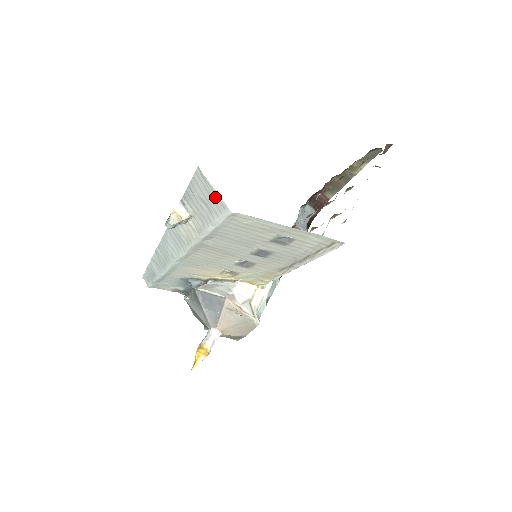
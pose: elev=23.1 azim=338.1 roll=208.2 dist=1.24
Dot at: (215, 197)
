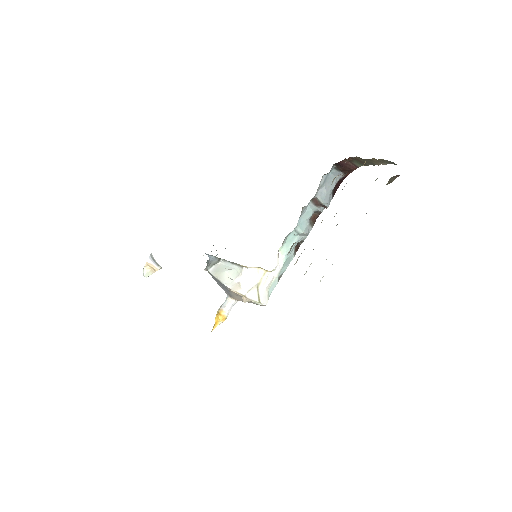
Dot at: occluded
